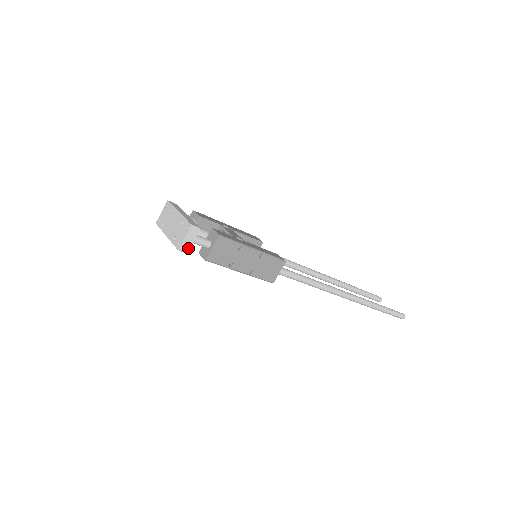
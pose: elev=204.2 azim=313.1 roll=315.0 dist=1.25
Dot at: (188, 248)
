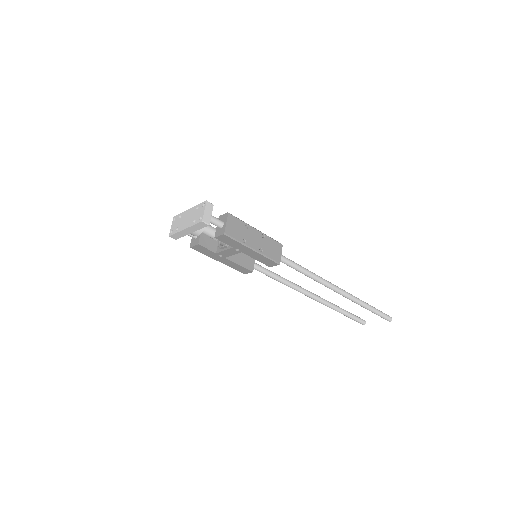
Dot at: (209, 220)
